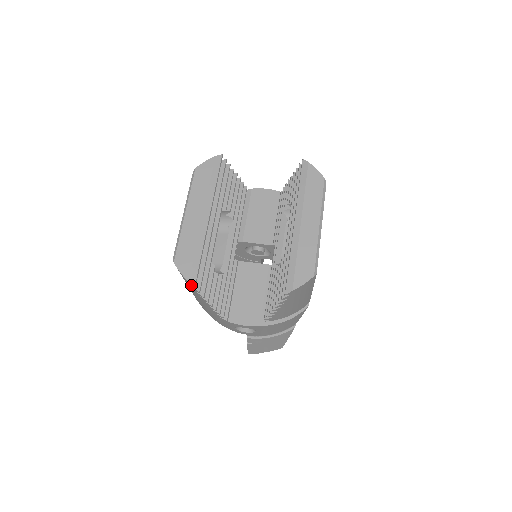
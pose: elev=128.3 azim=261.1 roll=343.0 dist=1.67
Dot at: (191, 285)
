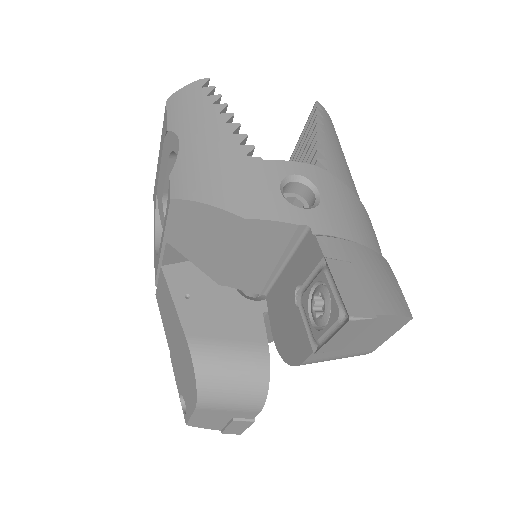
Dot at: (201, 85)
